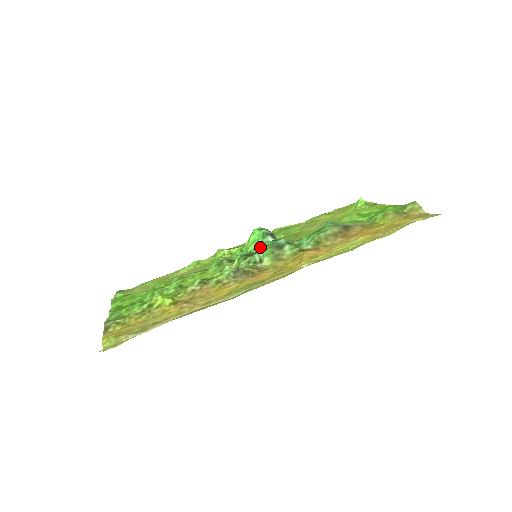
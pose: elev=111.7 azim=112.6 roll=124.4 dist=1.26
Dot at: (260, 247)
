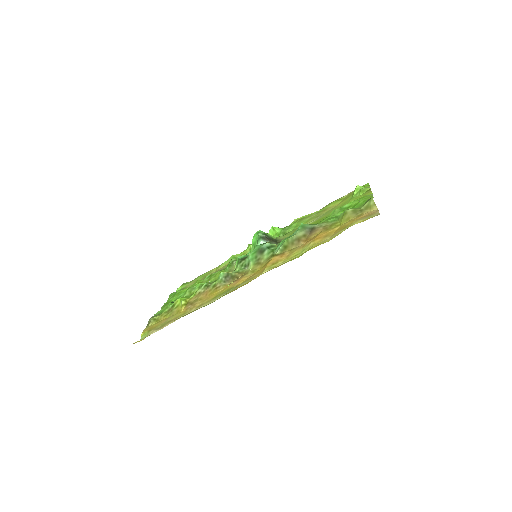
Dot at: occluded
